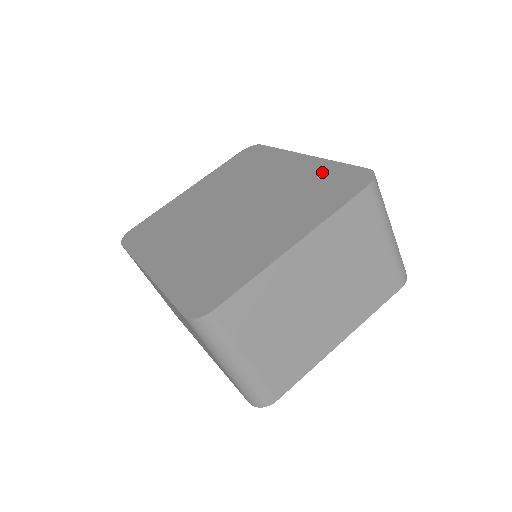
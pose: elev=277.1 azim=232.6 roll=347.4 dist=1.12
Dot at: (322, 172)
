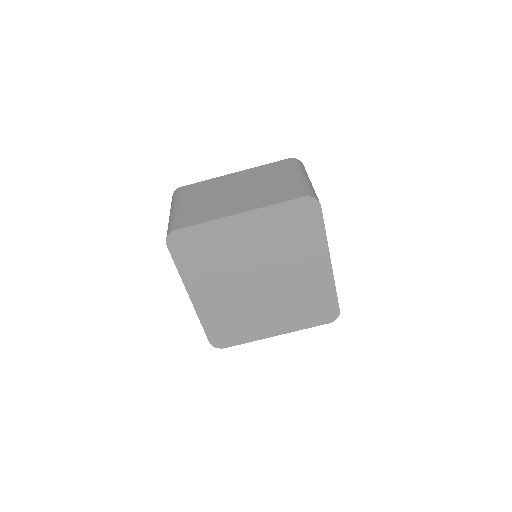
Dot at: (323, 293)
